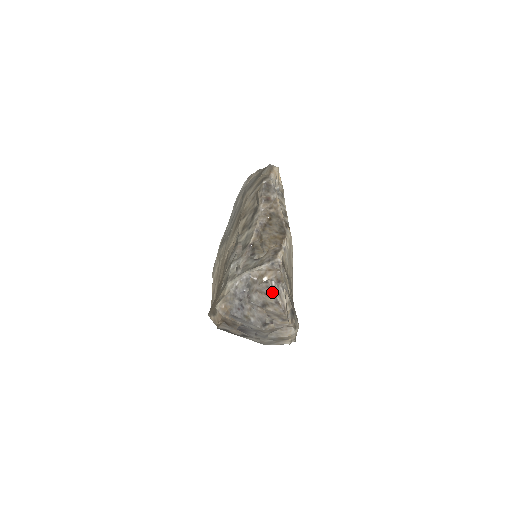
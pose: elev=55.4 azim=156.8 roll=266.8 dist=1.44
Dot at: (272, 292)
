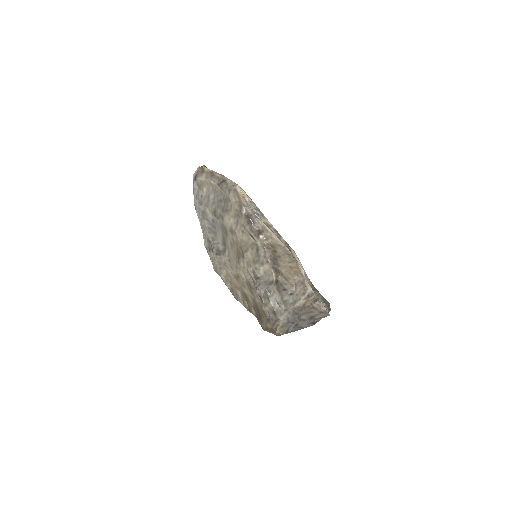
Dot at: (315, 309)
